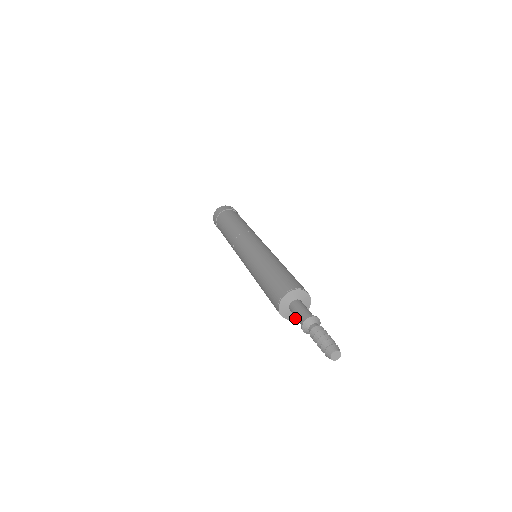
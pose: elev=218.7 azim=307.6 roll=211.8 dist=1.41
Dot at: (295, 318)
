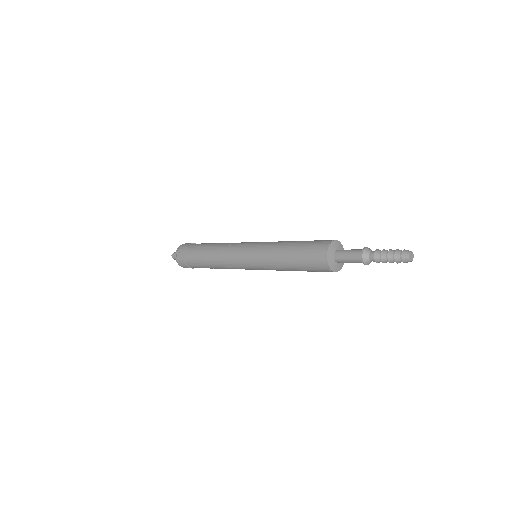
Dot at: (329, 263)
